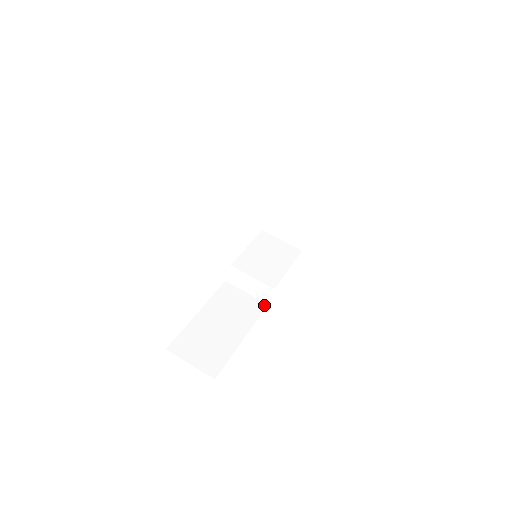
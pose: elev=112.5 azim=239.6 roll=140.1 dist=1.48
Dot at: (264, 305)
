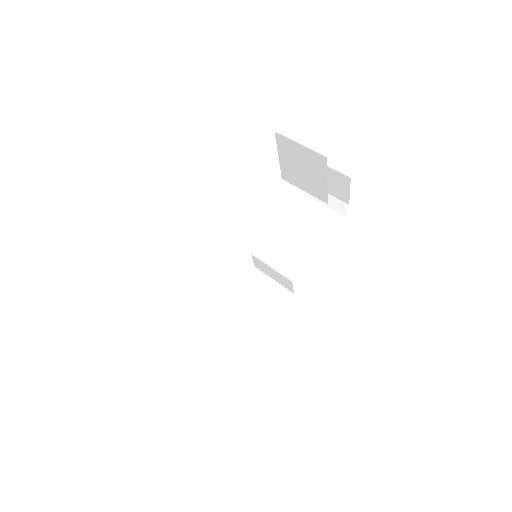
Dot at: (289, 294)
